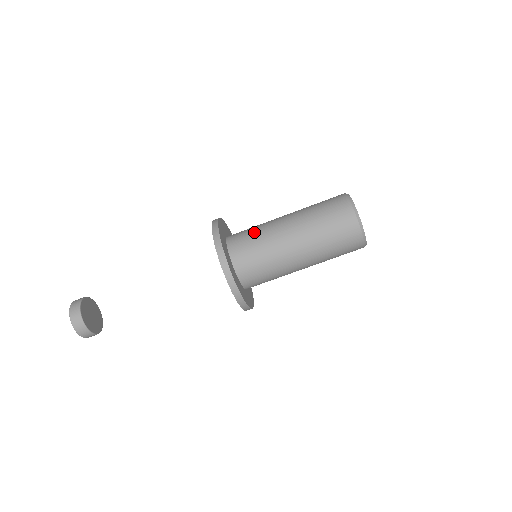
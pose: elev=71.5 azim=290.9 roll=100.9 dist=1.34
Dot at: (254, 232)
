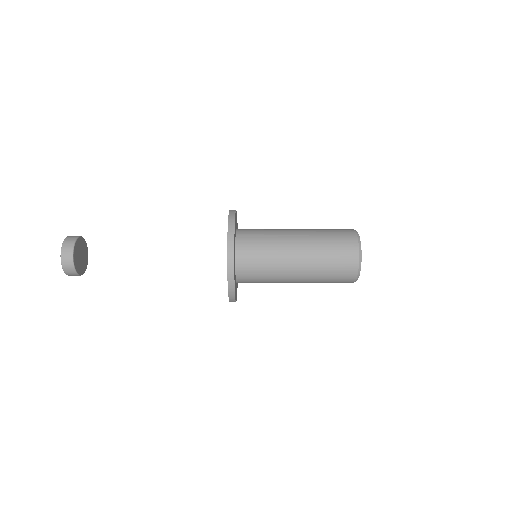
Dot at: (264, 251)
